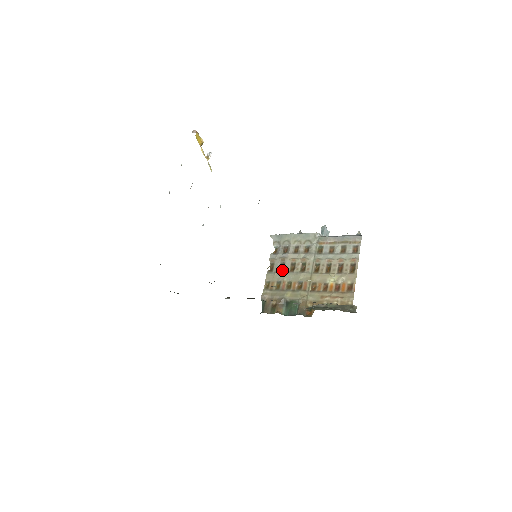
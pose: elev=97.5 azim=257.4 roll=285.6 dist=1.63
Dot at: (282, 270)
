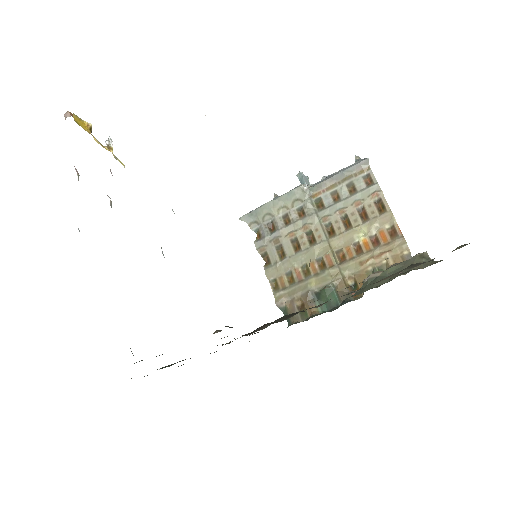
Dot at: (283, 256)
